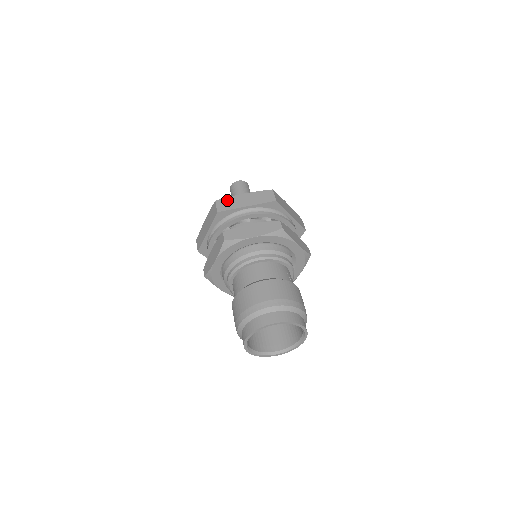
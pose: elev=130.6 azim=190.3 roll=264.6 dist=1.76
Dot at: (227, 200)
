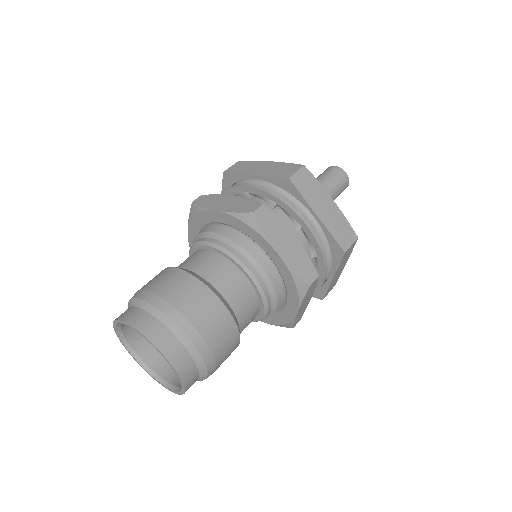
Dot at: (313, 182)
